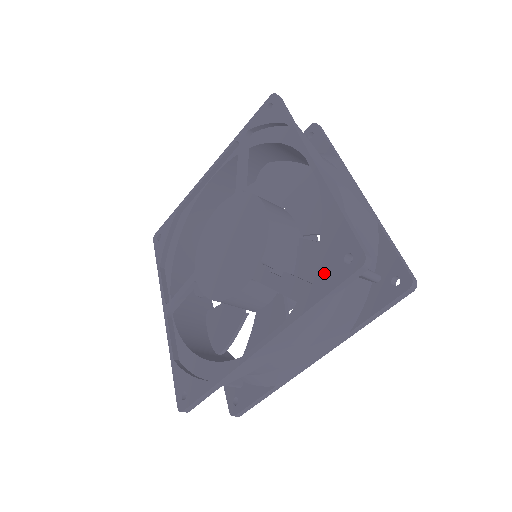
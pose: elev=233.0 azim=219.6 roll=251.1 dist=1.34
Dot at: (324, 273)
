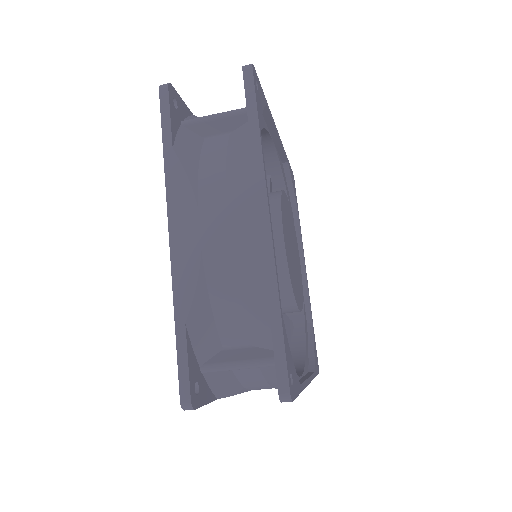
Dot at: occluded
